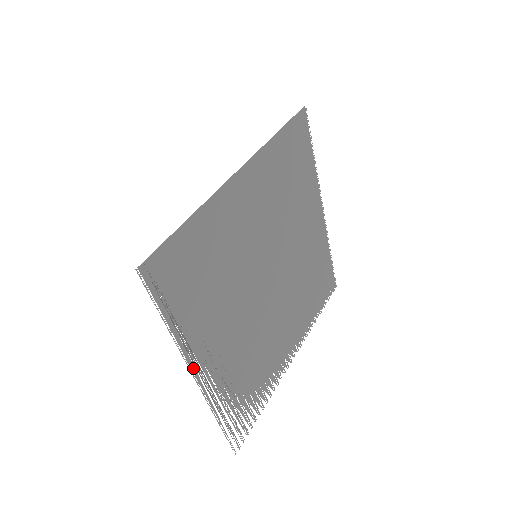
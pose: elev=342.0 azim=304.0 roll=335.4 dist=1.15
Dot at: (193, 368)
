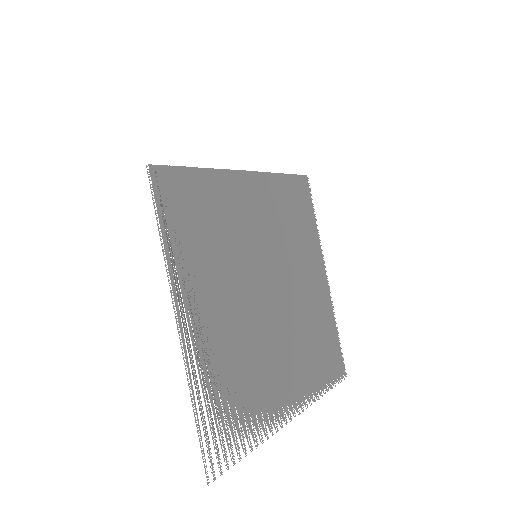
Dot at: (177, 304)
